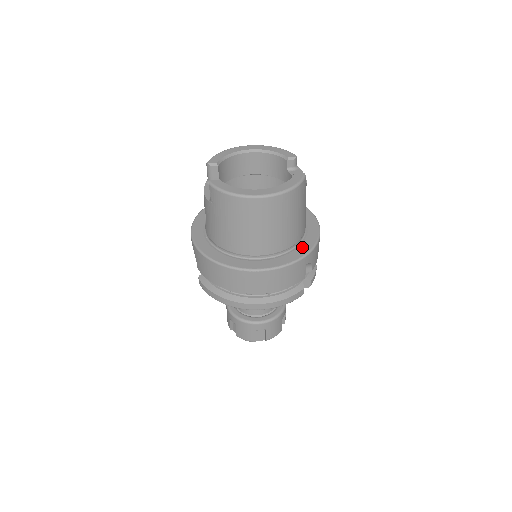
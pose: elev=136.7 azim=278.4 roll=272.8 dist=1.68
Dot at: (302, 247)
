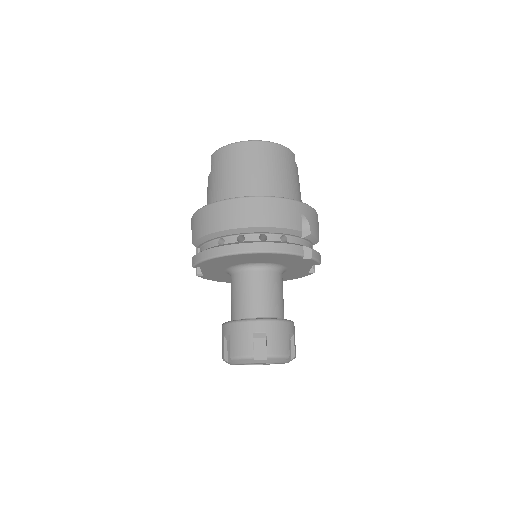
Dot at: occluded
